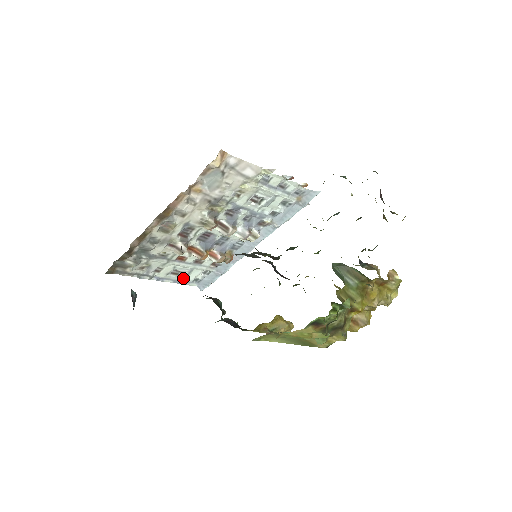
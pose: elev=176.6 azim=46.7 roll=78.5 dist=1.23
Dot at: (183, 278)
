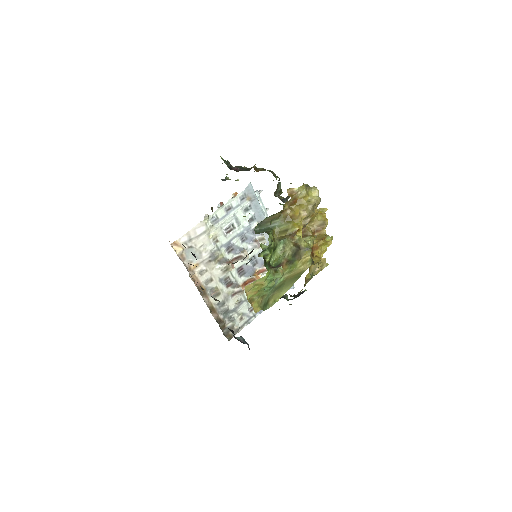
Dot at: occluded
